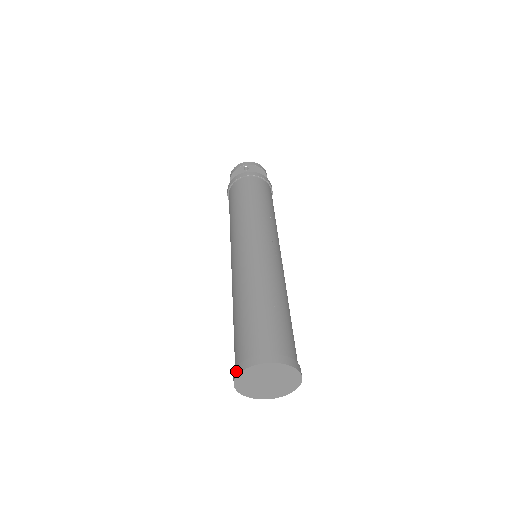
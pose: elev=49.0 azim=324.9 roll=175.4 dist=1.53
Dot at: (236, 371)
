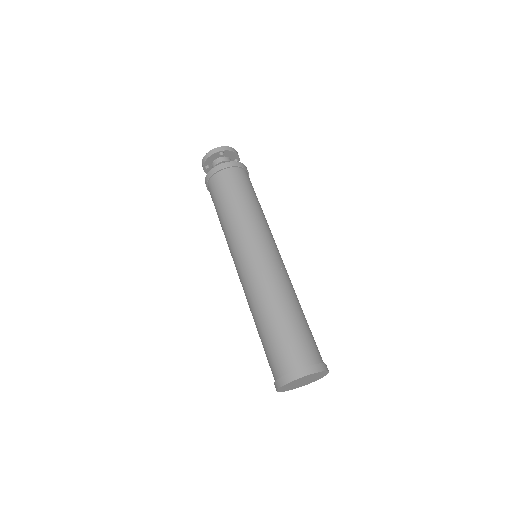
Dot at: (282, 381)
